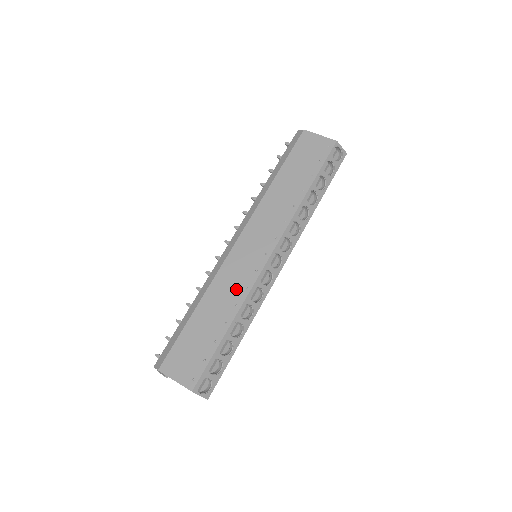
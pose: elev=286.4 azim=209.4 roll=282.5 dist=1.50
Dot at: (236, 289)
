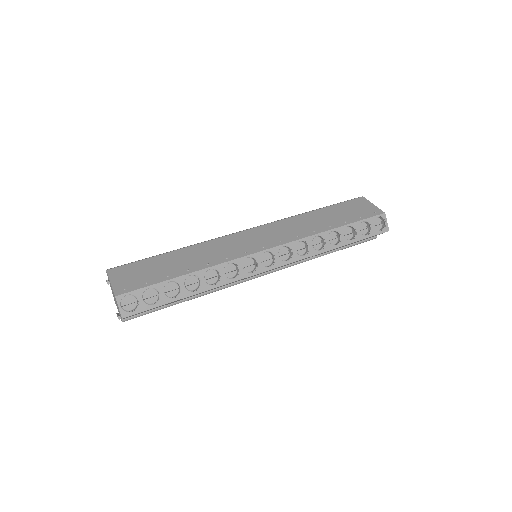
Dot at: (218, 255)
